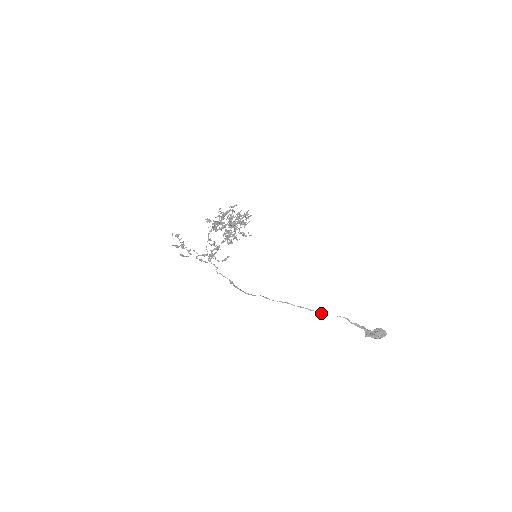
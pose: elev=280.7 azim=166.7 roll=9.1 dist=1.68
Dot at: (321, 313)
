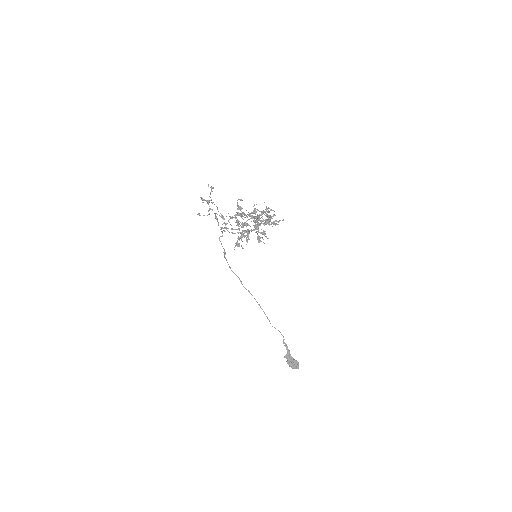
Dot at: (269, 321)
